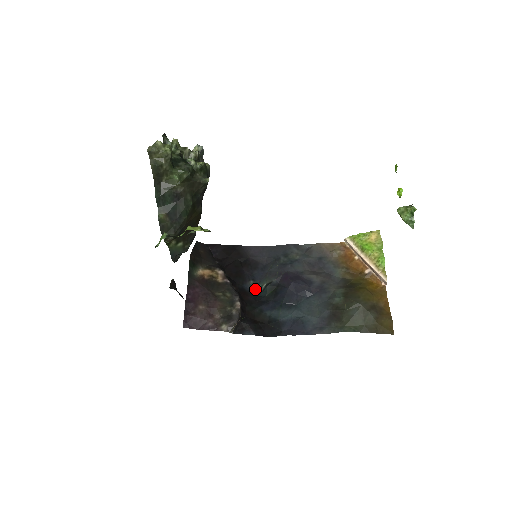
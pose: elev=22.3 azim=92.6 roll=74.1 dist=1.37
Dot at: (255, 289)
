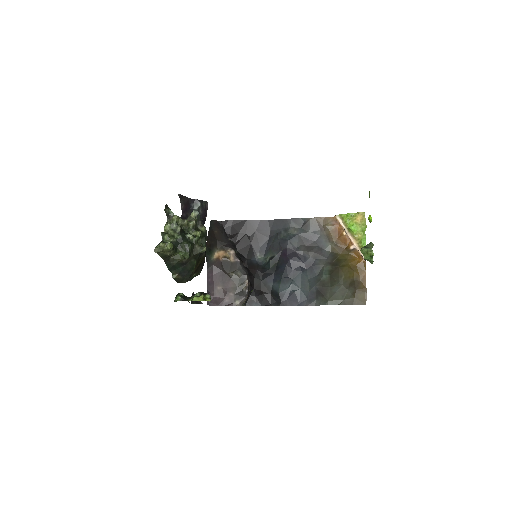
Dot at: (261, 260)
